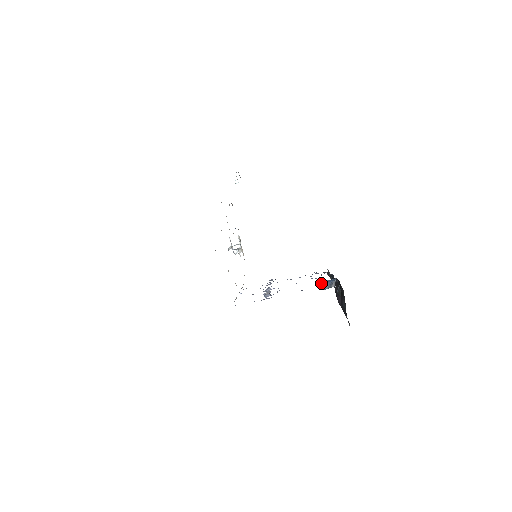
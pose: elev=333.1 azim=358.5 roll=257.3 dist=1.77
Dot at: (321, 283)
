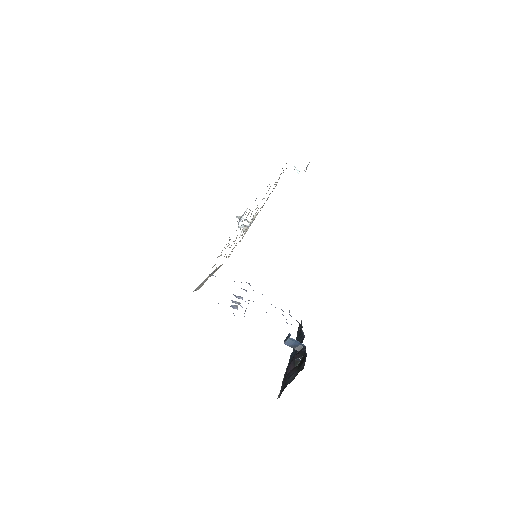
Dot at: (289, 337)
